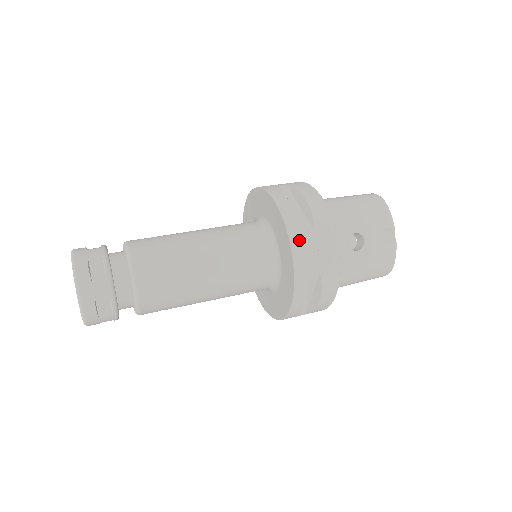
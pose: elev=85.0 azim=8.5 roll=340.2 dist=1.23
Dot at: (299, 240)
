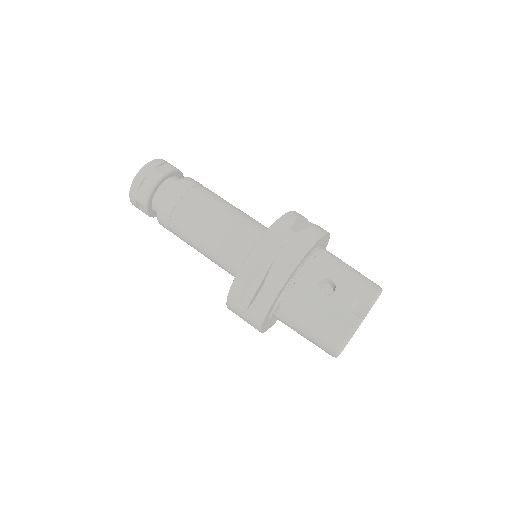
Dot at: (279, 229)
